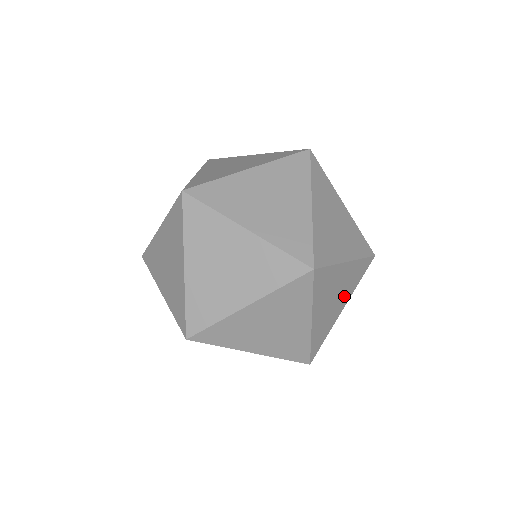
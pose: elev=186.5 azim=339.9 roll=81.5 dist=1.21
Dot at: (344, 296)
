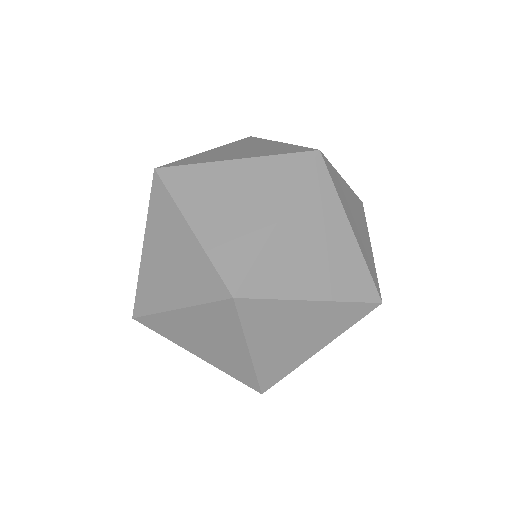
Dot at: occluded
